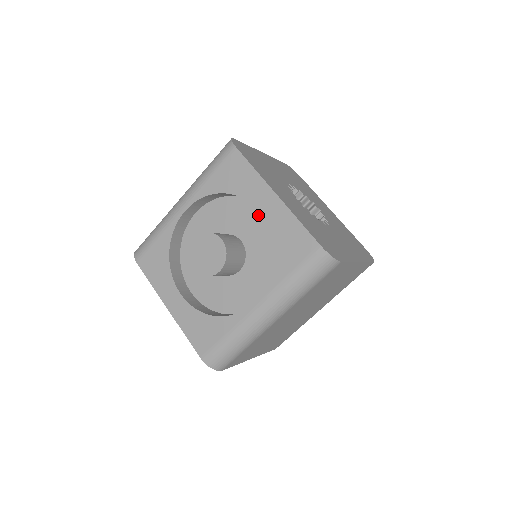
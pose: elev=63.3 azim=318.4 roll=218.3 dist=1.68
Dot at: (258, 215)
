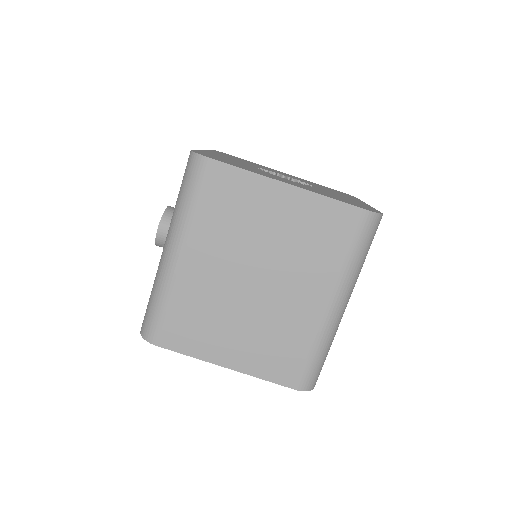
Dot at: occluded
